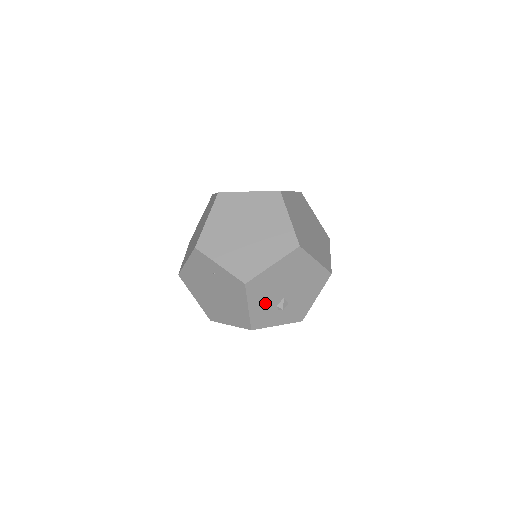
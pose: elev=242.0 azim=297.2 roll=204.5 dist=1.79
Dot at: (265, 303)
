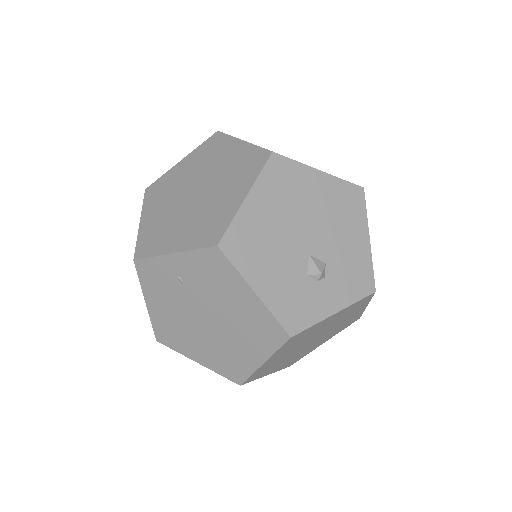
Dot at: (281, 274)
